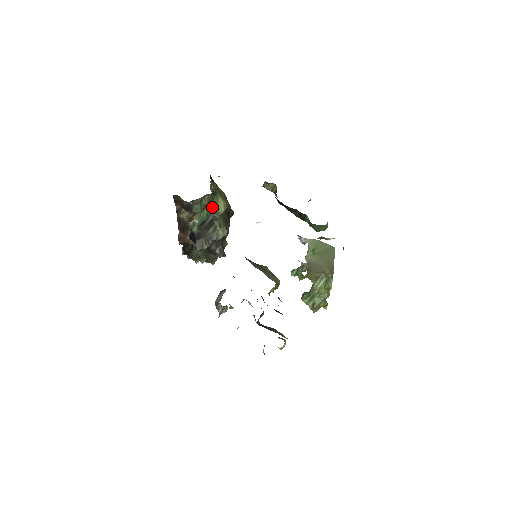
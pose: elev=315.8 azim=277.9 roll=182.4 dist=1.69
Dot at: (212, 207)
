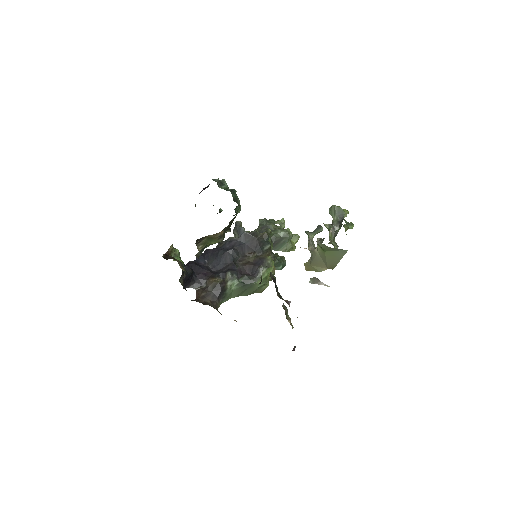
Dot at: occluded
